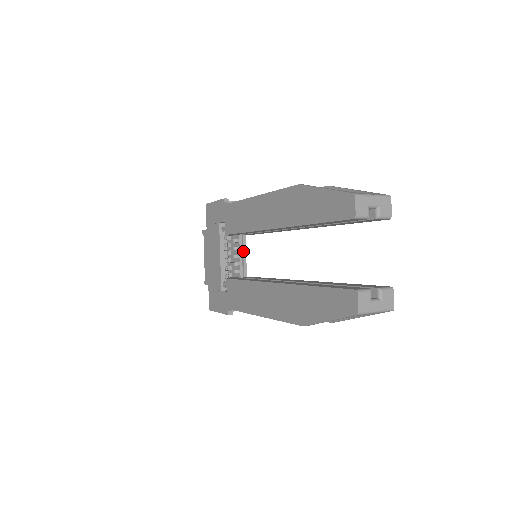
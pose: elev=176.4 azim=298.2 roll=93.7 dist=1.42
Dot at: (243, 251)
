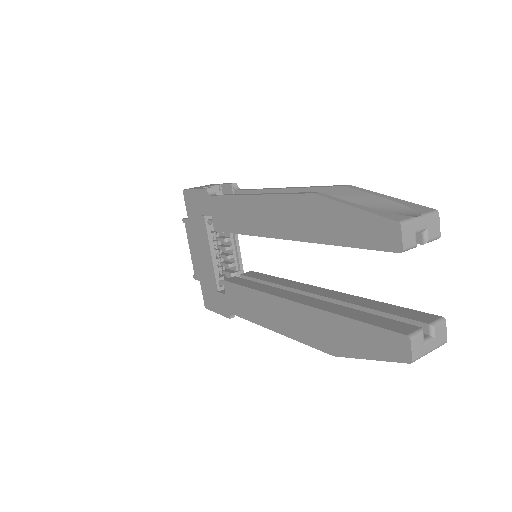
Dot at: (235, 242)
